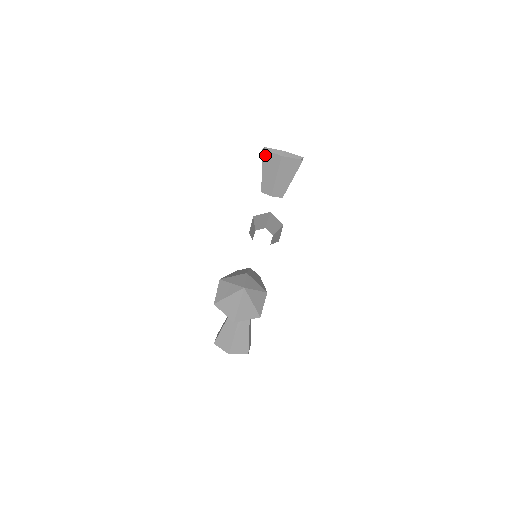
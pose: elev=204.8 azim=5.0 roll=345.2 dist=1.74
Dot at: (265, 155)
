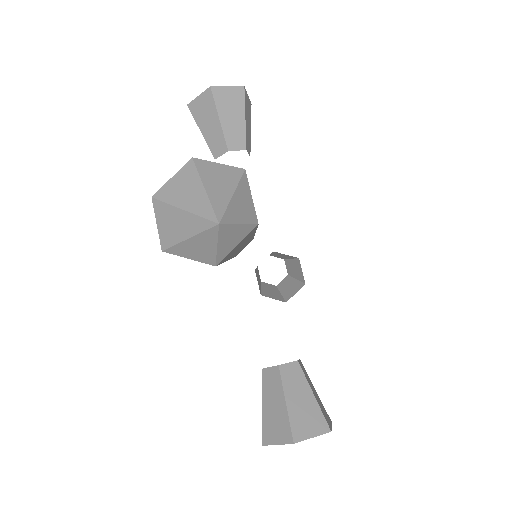
Dot at: (176, 254)
